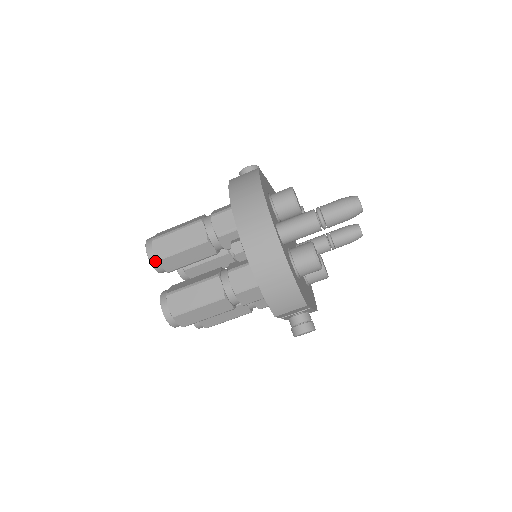
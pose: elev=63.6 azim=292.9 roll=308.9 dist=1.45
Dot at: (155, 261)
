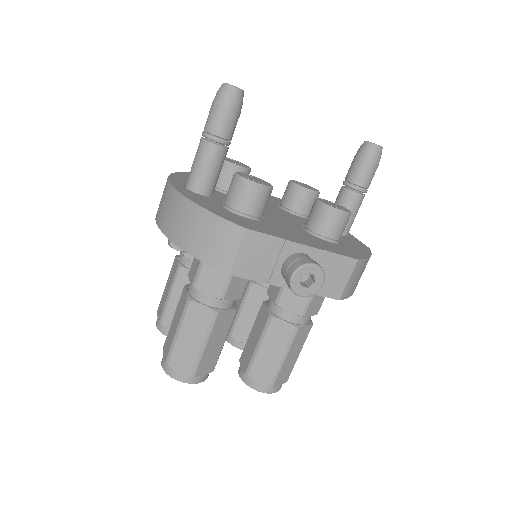
Dot at: (162, 327)
